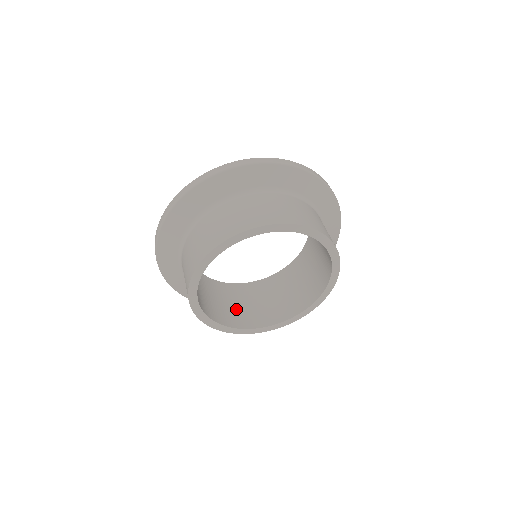
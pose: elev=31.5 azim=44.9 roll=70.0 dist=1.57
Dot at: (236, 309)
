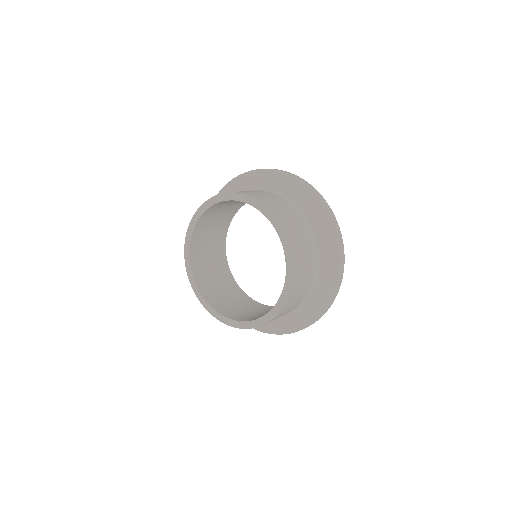
Dot at: (206, 263)
